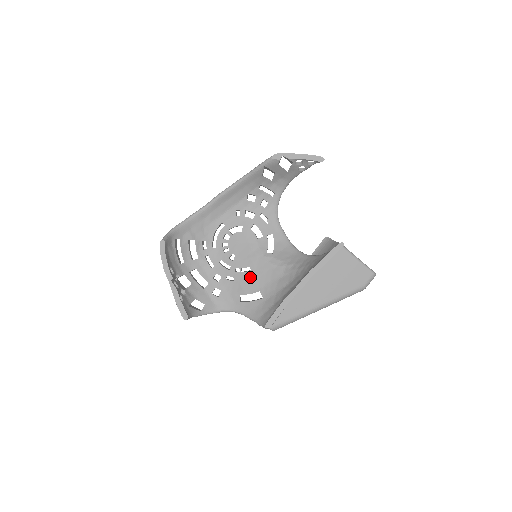
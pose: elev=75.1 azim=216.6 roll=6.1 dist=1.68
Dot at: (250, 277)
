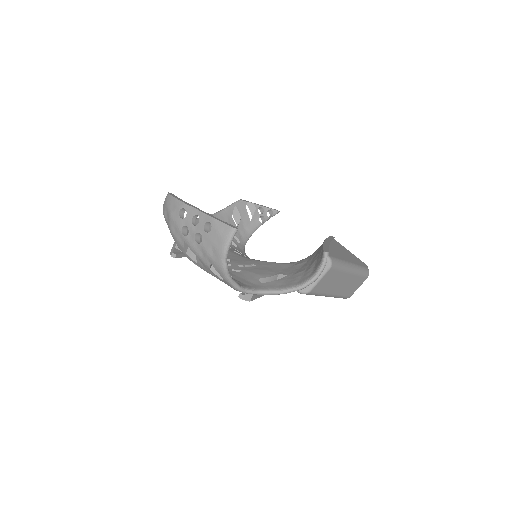
Dot at: (260, 268)
